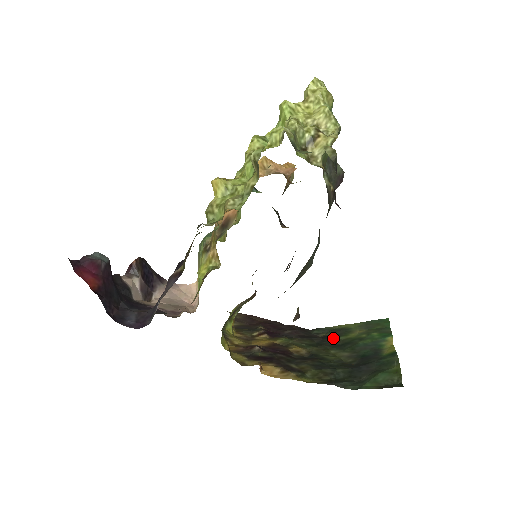
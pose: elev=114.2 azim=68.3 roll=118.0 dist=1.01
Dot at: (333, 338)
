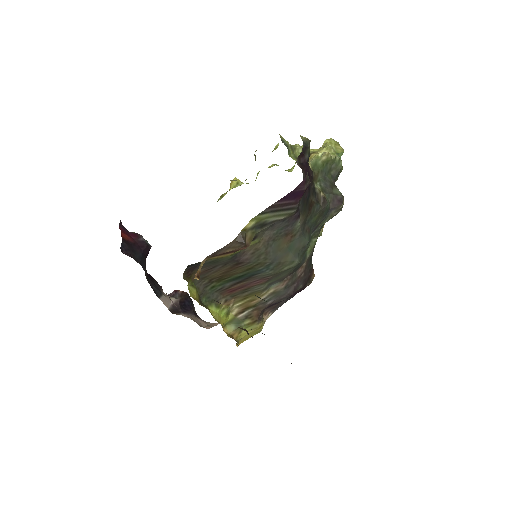
Dot at: occluded
